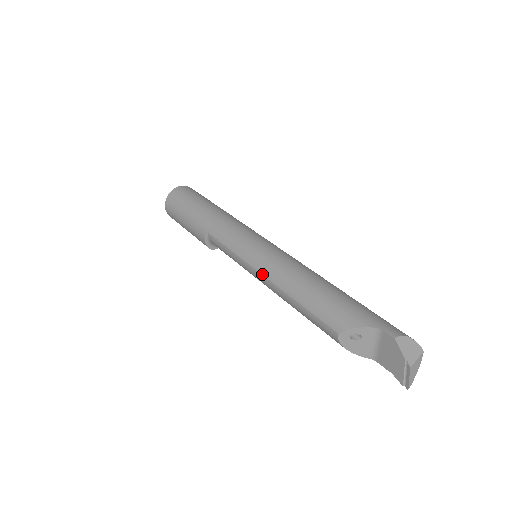
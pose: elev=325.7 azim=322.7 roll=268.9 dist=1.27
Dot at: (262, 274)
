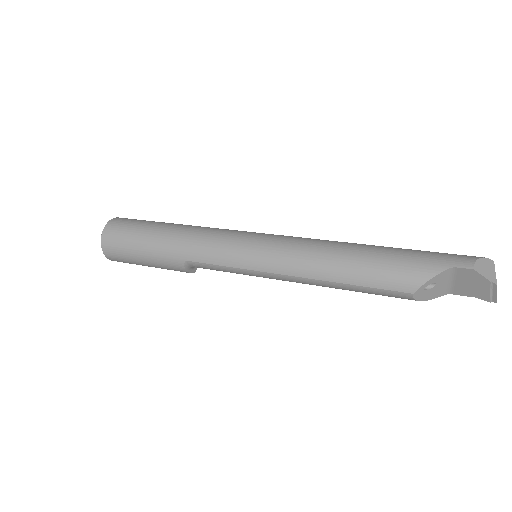
Dot at: (285, 275)
